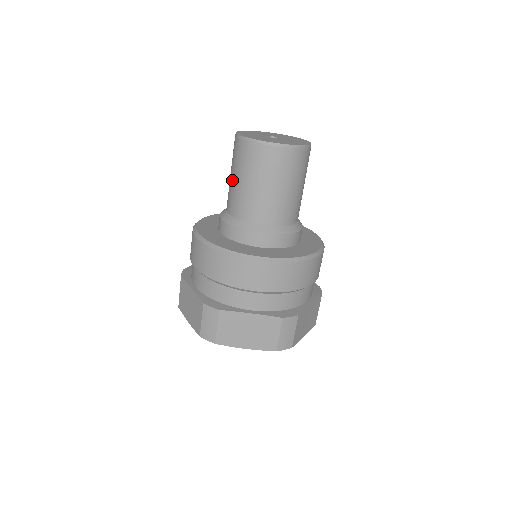
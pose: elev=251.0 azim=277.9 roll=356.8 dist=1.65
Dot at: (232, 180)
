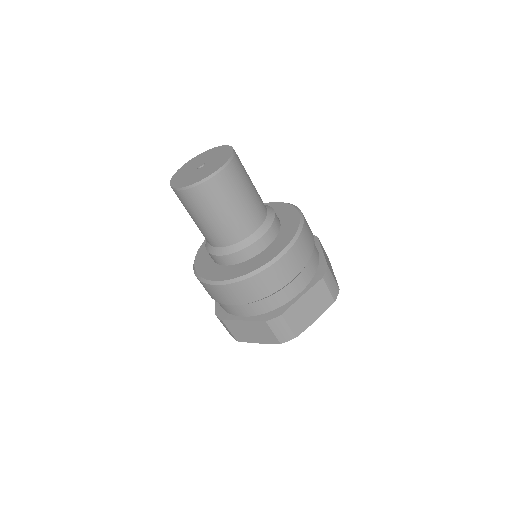
Dot at: (202, 223)
